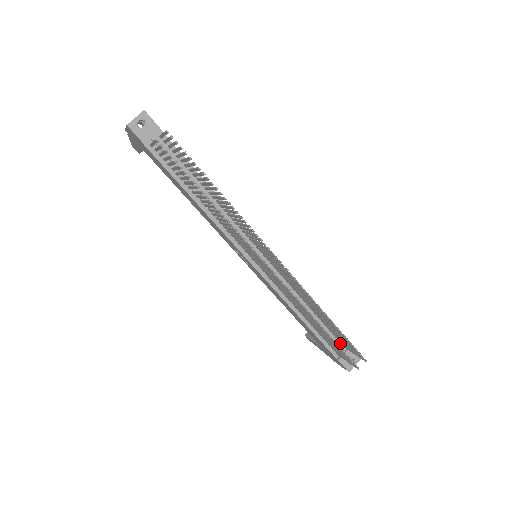
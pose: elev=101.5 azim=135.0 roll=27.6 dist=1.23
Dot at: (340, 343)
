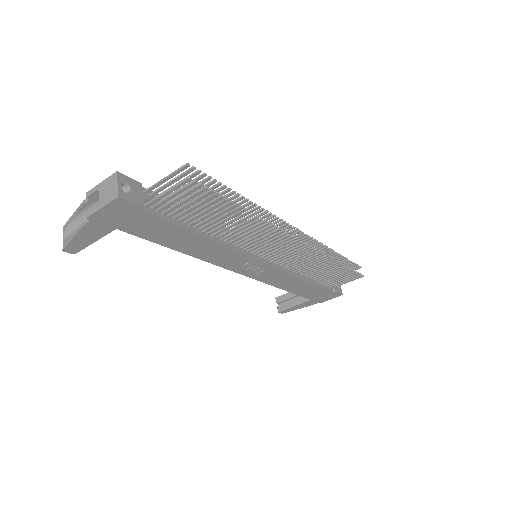
Dot at: occluded
